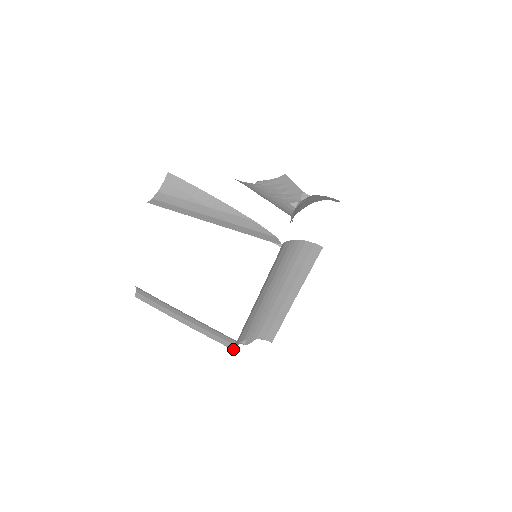
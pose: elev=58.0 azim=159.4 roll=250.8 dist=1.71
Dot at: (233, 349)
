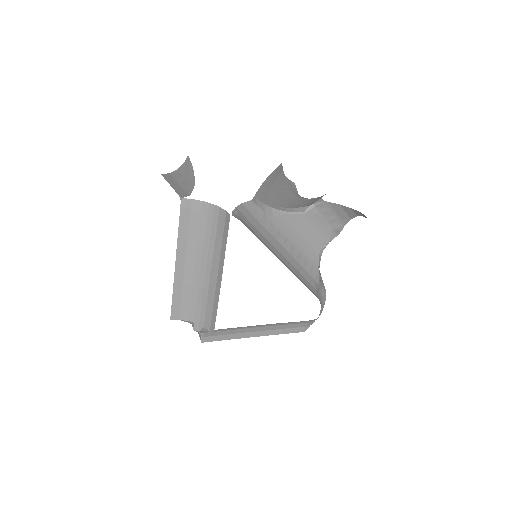
Dot at: (201, 341)
